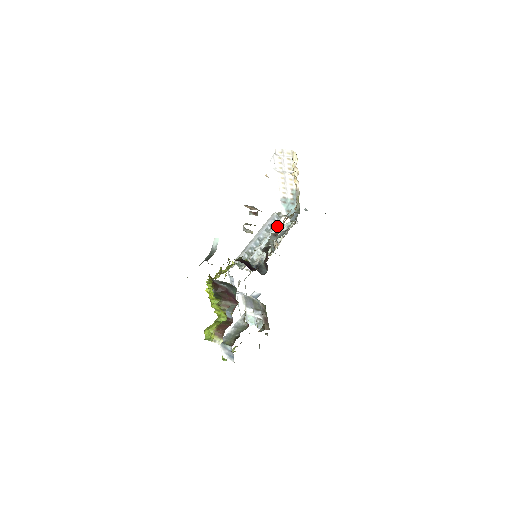
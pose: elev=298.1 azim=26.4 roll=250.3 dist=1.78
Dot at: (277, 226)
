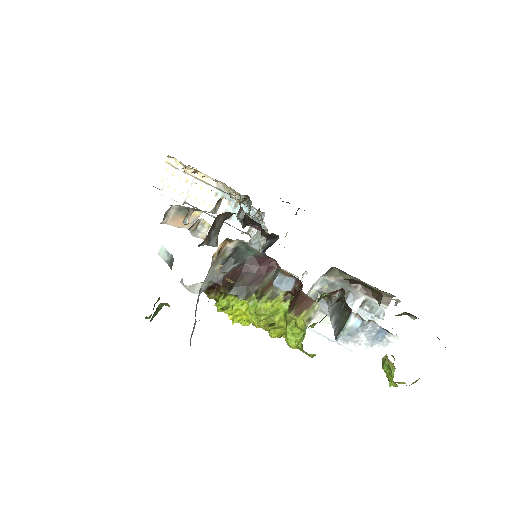
Dot at: (252, 238)
